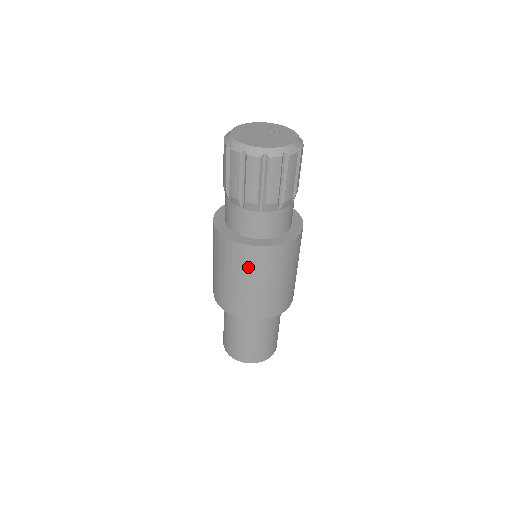
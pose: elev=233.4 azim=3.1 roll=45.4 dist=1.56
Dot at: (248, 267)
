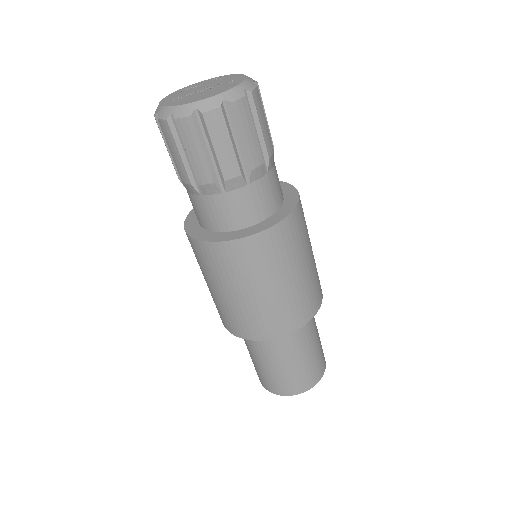
Dot at: (208, 268)
